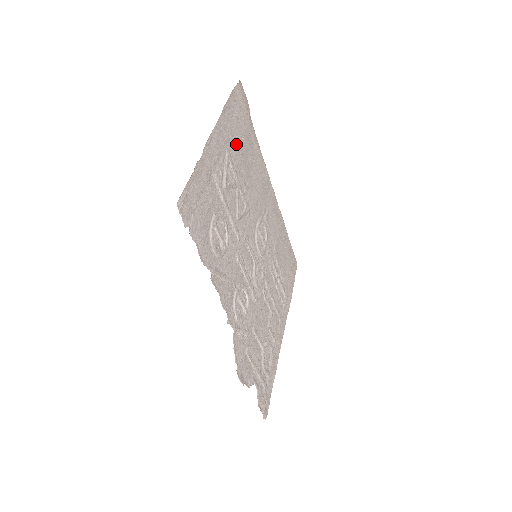
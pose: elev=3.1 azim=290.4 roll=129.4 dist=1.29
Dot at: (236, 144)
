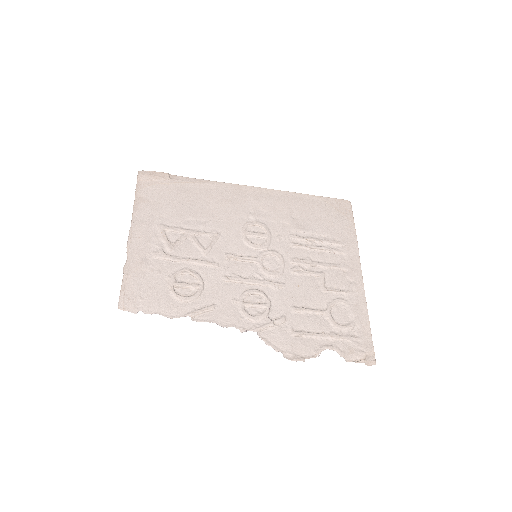
Dot at: (167, 211)
